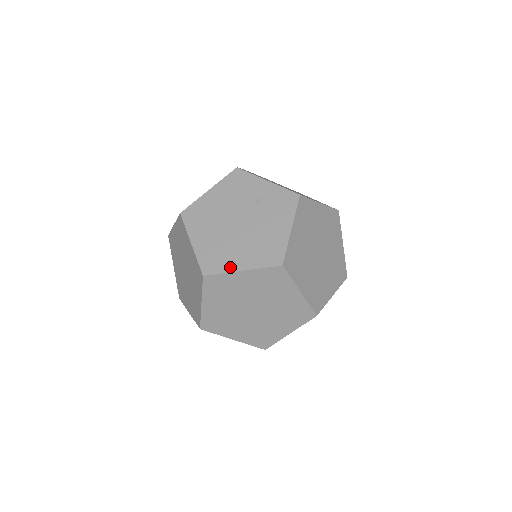
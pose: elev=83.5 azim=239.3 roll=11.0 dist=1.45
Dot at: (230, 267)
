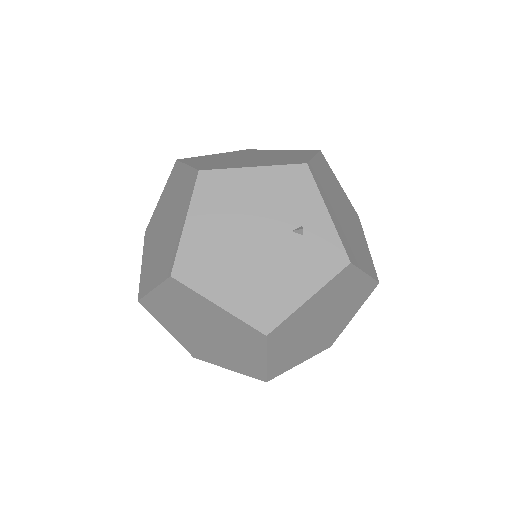
Dot at: (208, 290)
